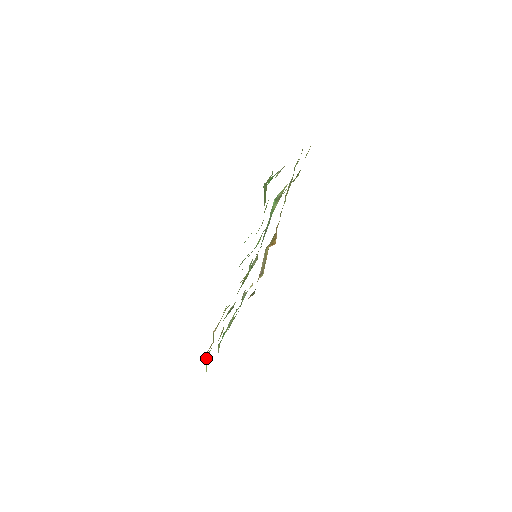
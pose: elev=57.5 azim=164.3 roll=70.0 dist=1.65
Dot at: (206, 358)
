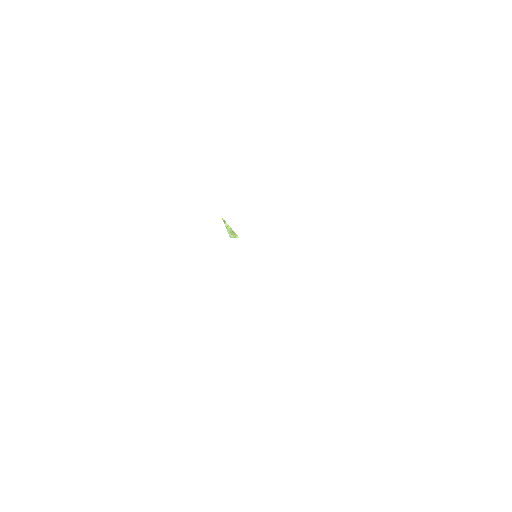
Dot at: occluded
